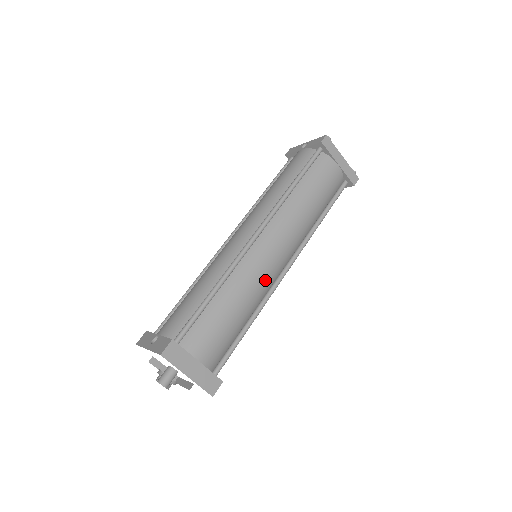
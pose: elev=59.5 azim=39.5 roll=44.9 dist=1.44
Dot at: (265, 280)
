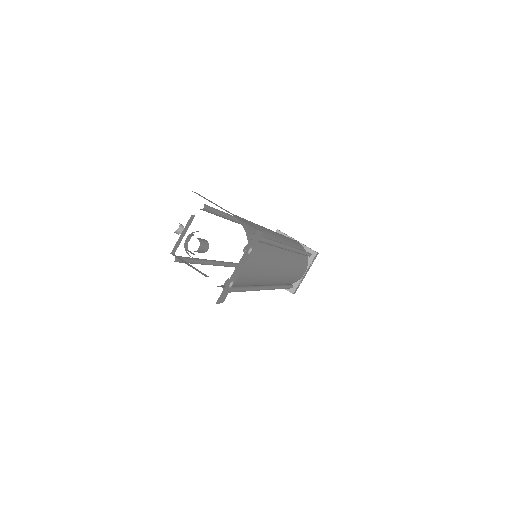
Dot at: (271, 233)
